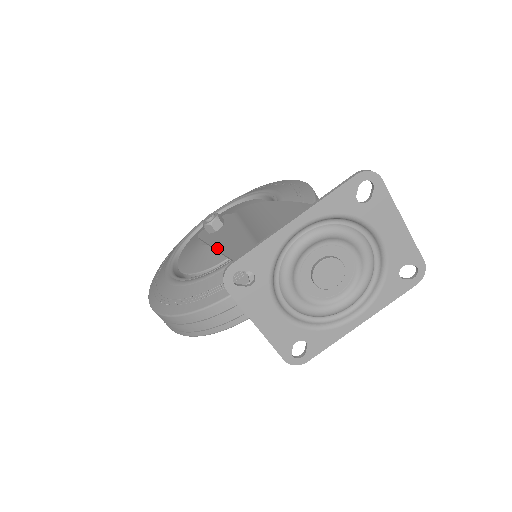
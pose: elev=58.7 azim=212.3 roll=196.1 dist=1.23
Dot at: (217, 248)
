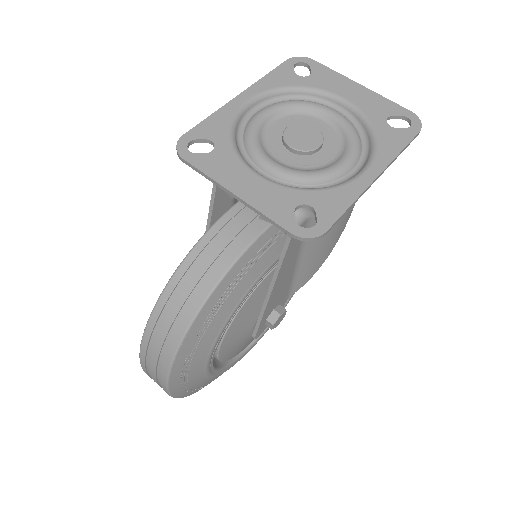
Dot at: occluded
